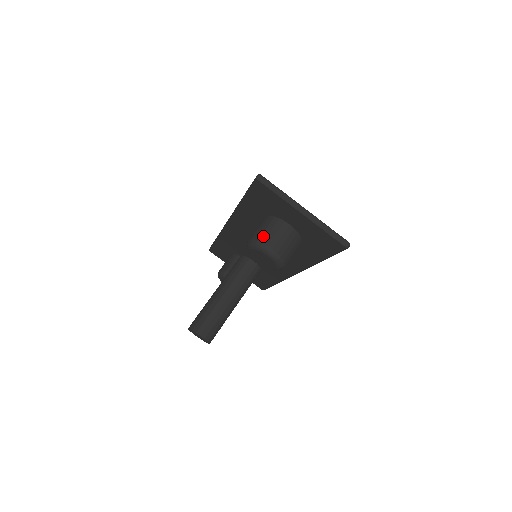
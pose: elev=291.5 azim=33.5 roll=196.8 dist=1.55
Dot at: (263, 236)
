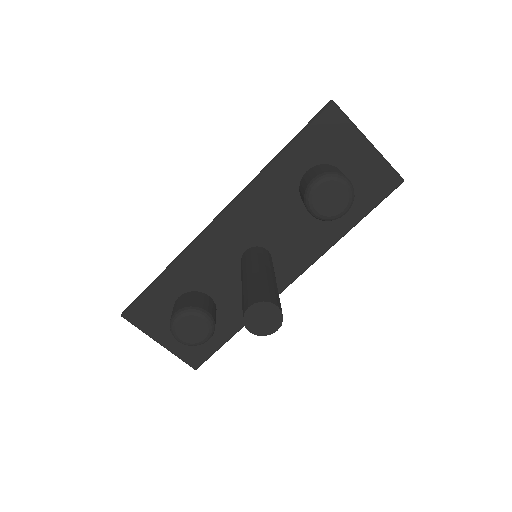
Dot at: (332, 170)
